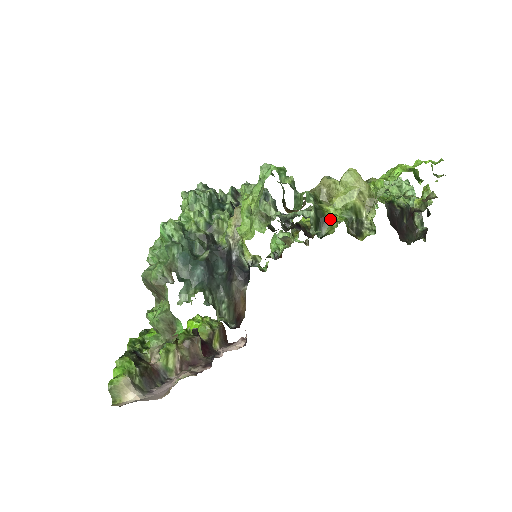
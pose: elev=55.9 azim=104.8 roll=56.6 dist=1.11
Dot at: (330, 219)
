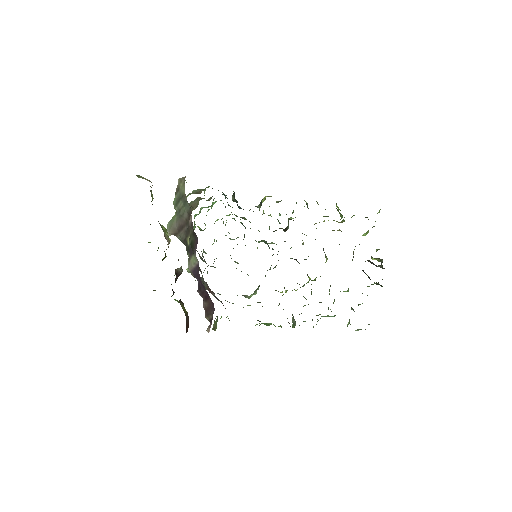
Dot at: occluded
